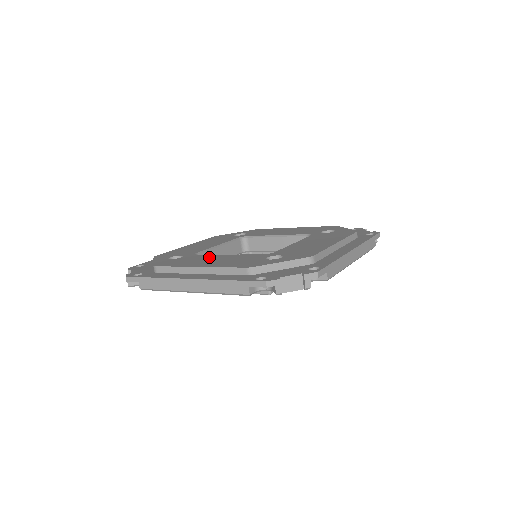
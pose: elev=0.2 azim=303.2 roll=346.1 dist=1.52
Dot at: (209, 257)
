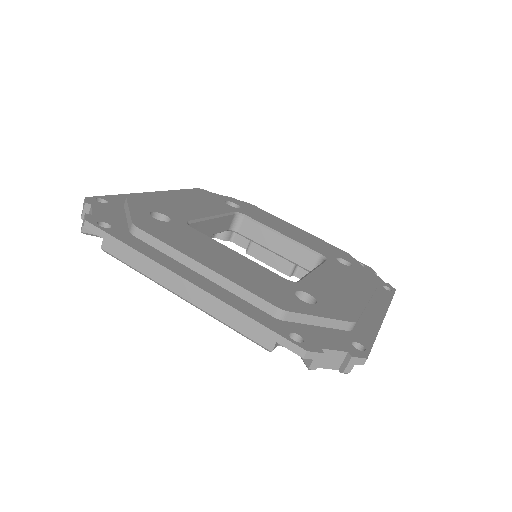
Dot at: (212, 245)
